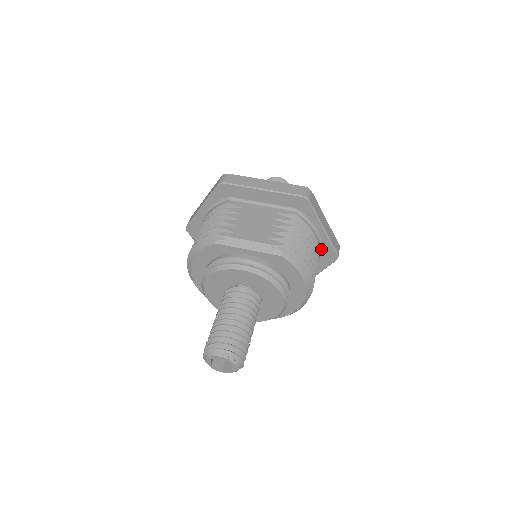
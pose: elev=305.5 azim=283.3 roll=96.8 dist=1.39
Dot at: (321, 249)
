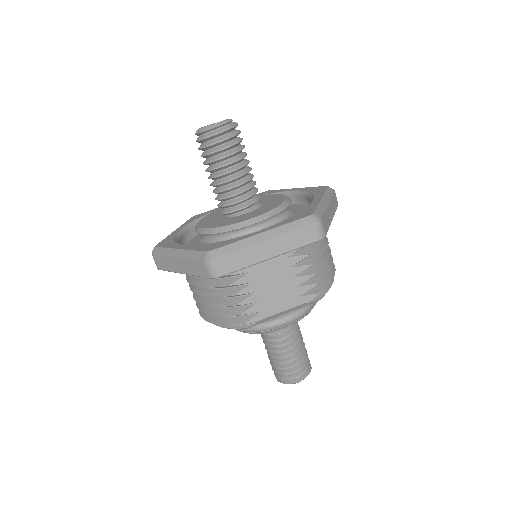
Dot at: occluded
